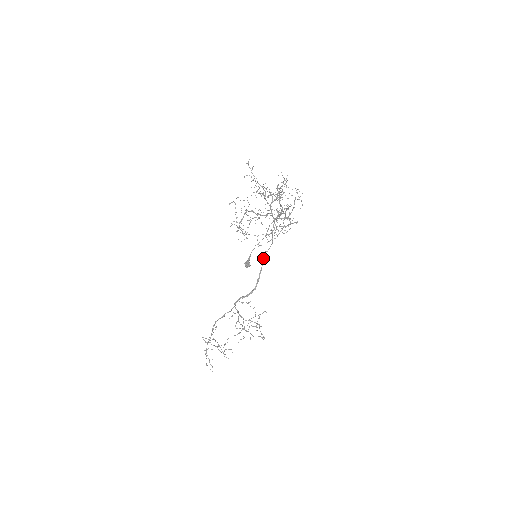
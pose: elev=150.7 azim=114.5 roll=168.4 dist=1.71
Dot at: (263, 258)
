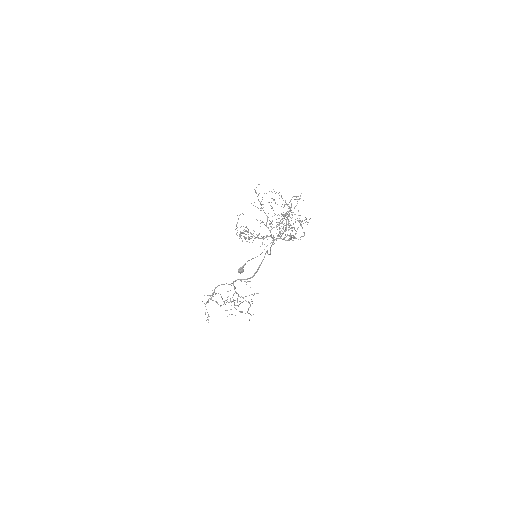
Dot at: (265, 254)
